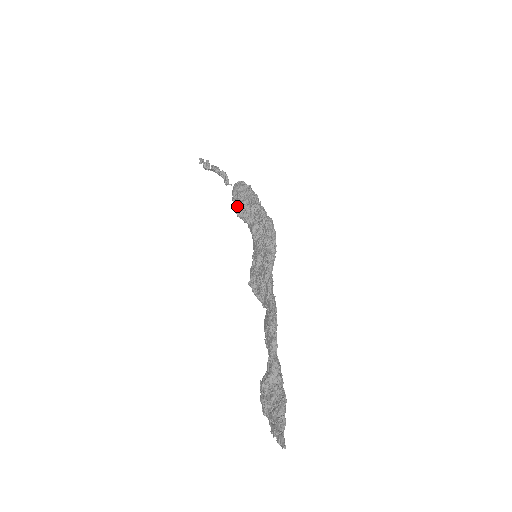
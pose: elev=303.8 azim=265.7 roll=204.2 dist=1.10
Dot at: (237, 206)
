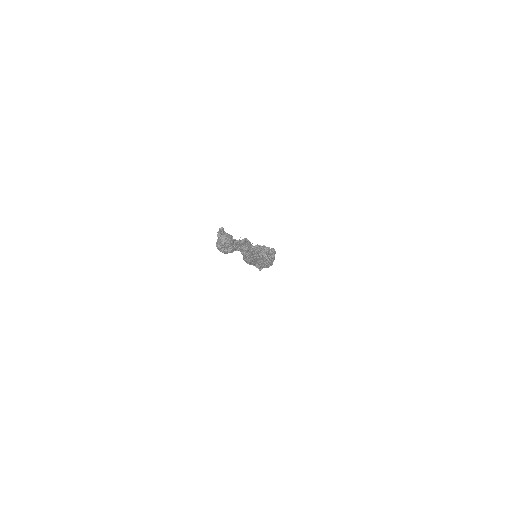
Dot at: occluded
